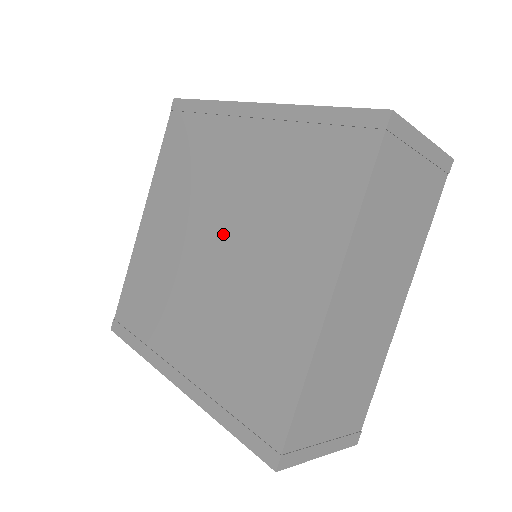
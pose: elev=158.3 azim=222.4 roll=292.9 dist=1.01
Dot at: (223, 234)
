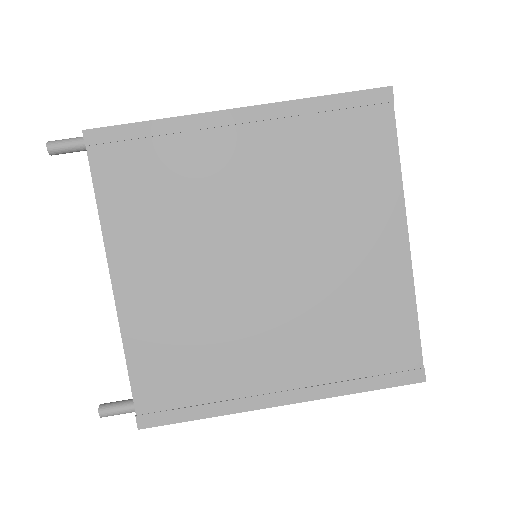
Dot at: (265, 244)
